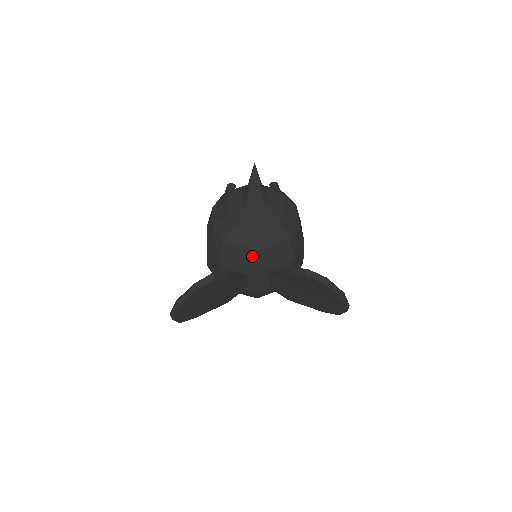
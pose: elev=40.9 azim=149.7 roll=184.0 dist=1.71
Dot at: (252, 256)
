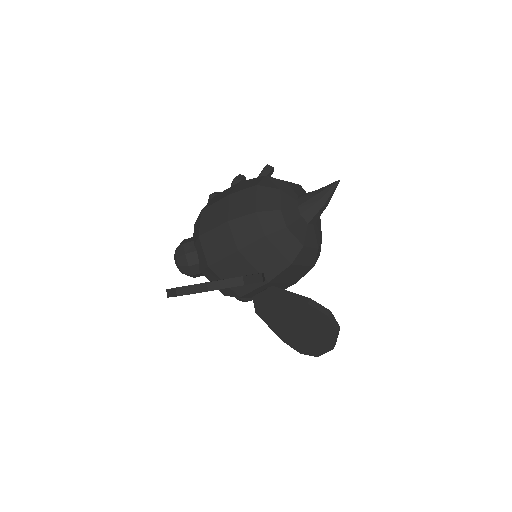
Dot at: (280, 265)
